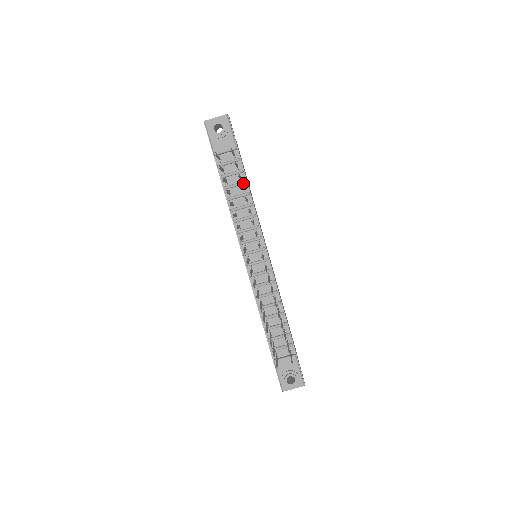
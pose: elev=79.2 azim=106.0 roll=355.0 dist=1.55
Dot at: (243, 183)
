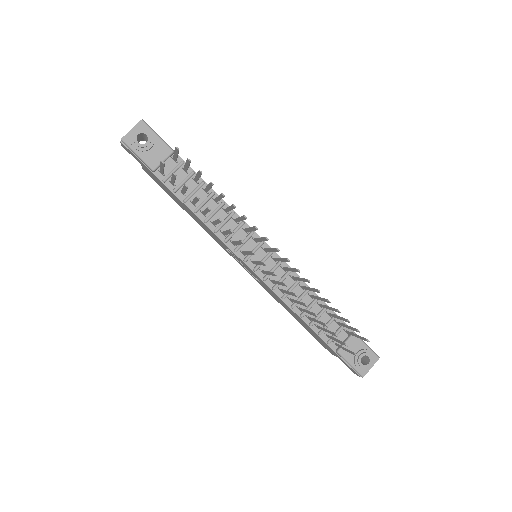
Dot at: (201, 185)
